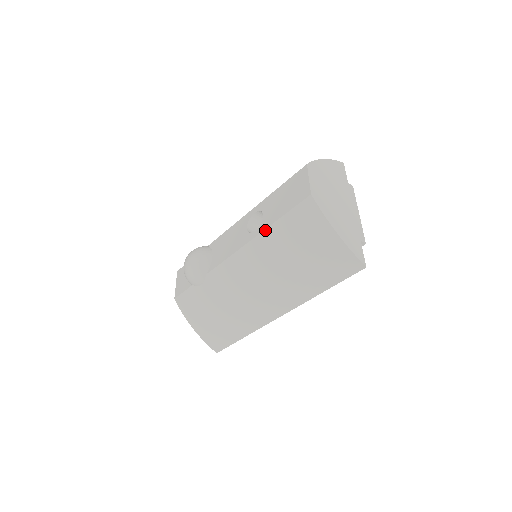
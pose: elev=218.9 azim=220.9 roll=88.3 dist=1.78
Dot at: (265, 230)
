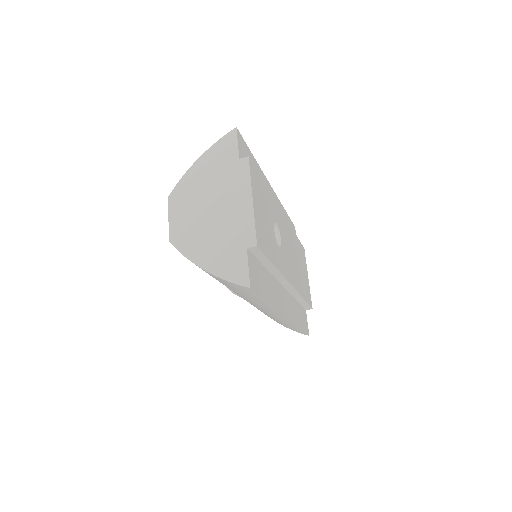
Dot at: occluded
